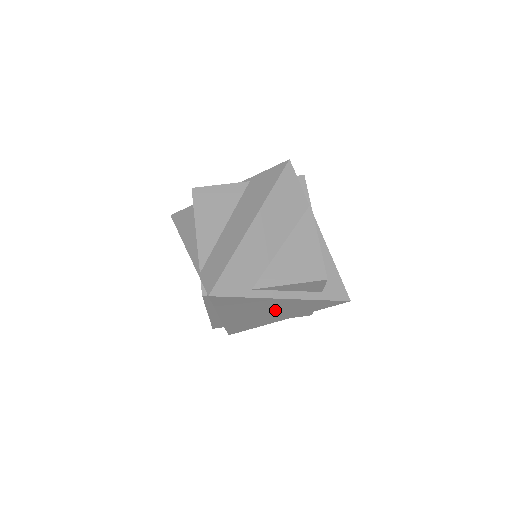
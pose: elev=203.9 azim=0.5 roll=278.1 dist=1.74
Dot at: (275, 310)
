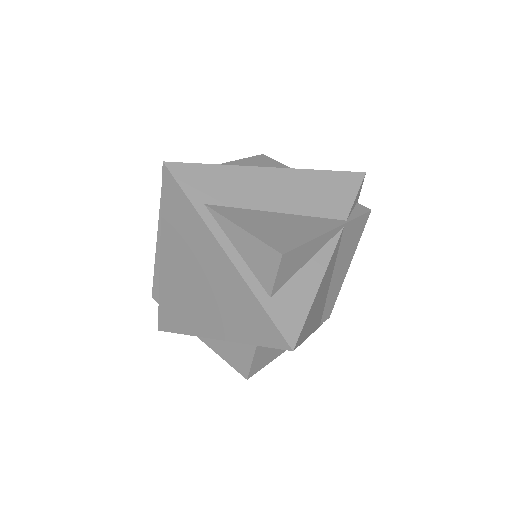
Dot at: (210, 287)
